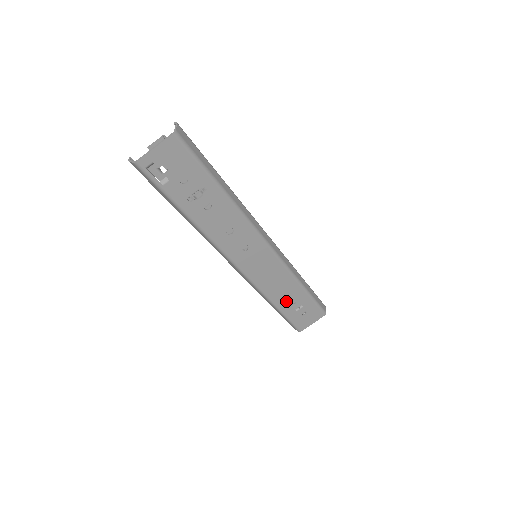
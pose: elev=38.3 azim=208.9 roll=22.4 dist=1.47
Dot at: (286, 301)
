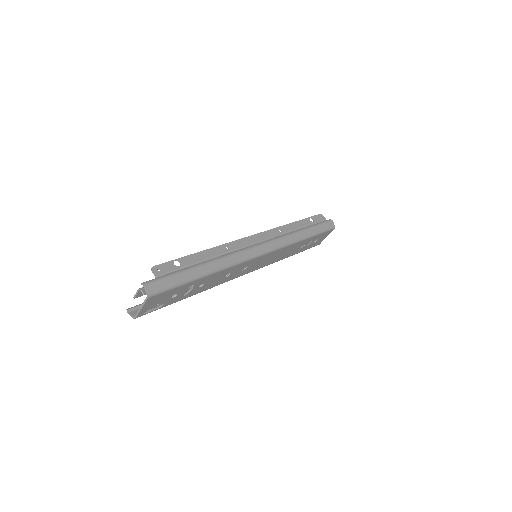
Dot at: (296, 250)
